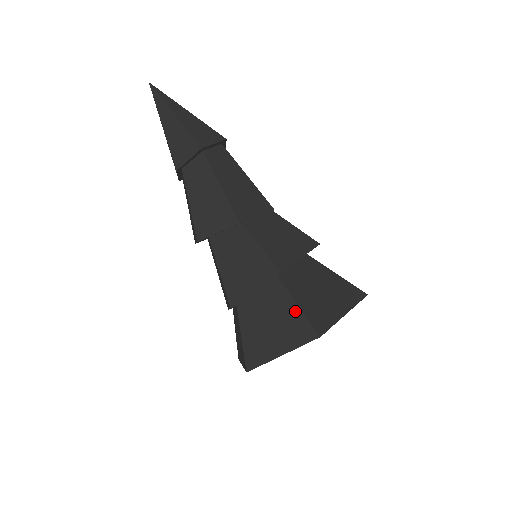
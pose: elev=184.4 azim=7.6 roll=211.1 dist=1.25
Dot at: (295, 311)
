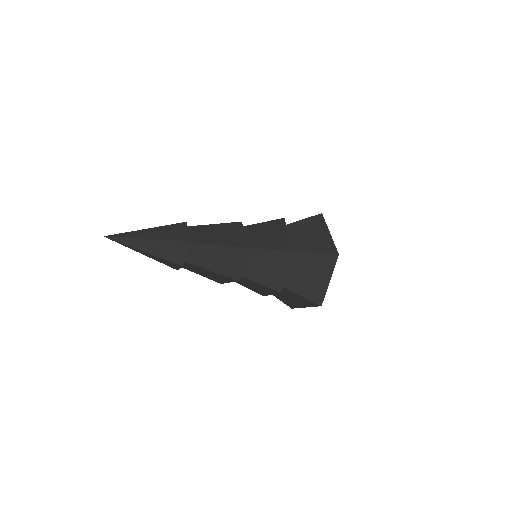
Dot at: (301, 297)
